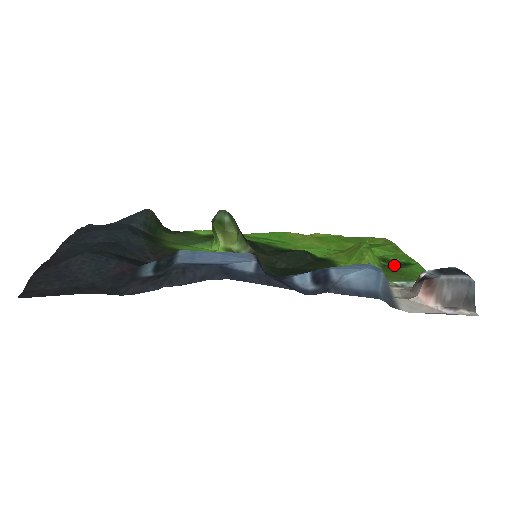
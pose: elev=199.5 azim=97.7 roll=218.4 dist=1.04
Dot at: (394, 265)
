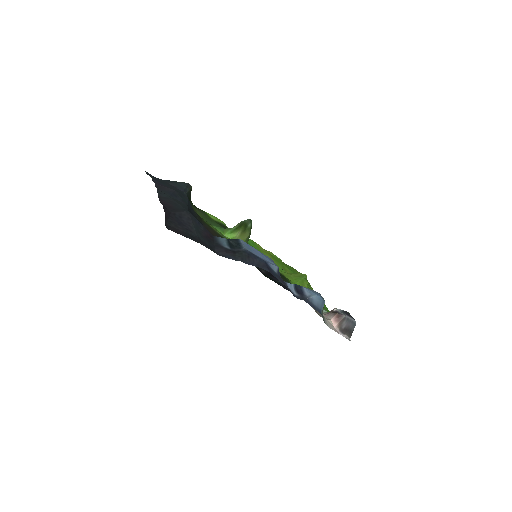
Dot at: occluded
